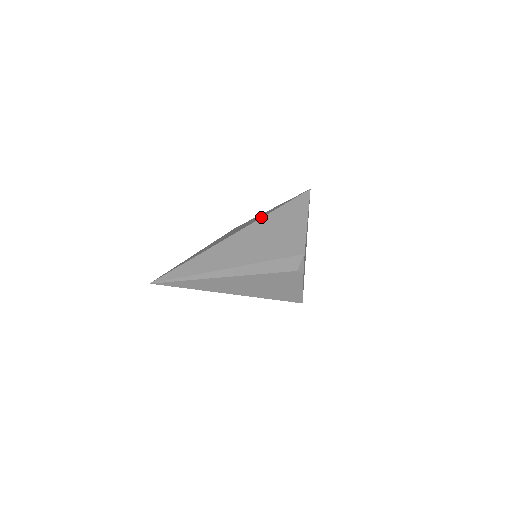
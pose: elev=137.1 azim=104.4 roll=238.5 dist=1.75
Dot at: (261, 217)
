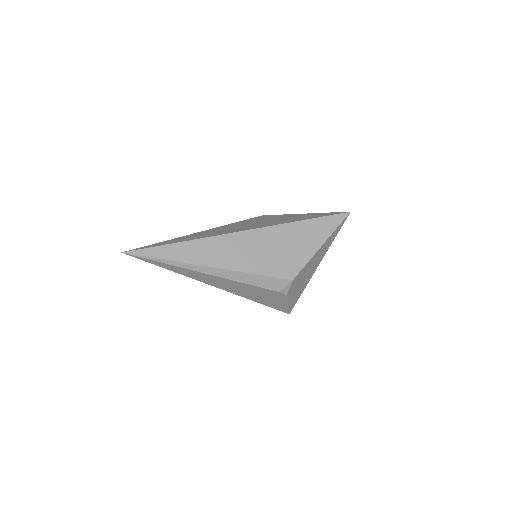
Dot at: (271, 225)
